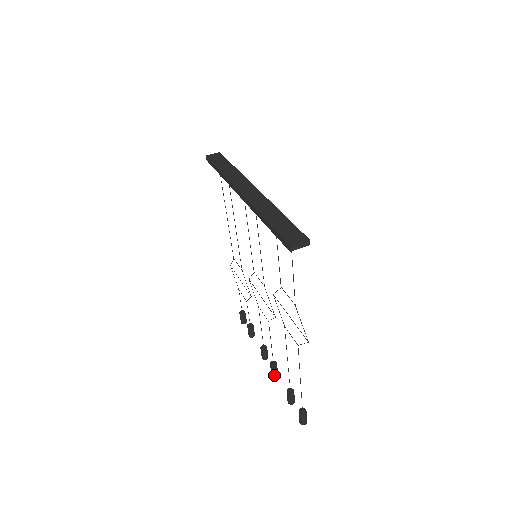
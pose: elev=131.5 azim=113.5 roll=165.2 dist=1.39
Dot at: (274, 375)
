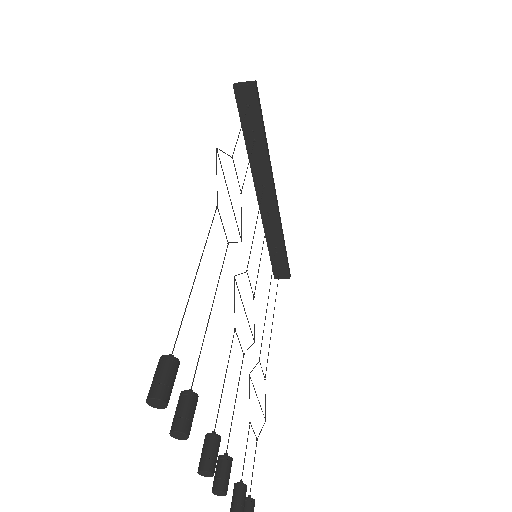
Dot at: (201, 466)
